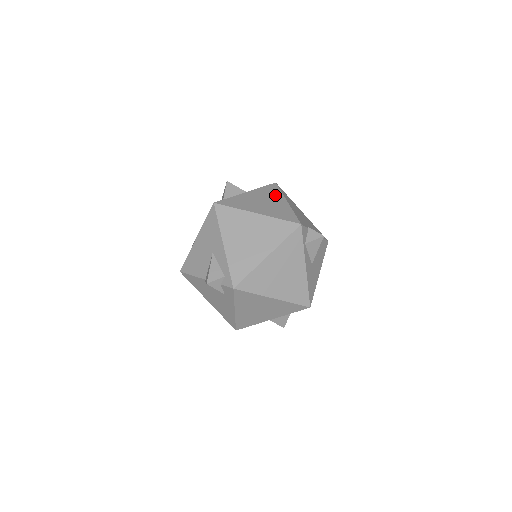
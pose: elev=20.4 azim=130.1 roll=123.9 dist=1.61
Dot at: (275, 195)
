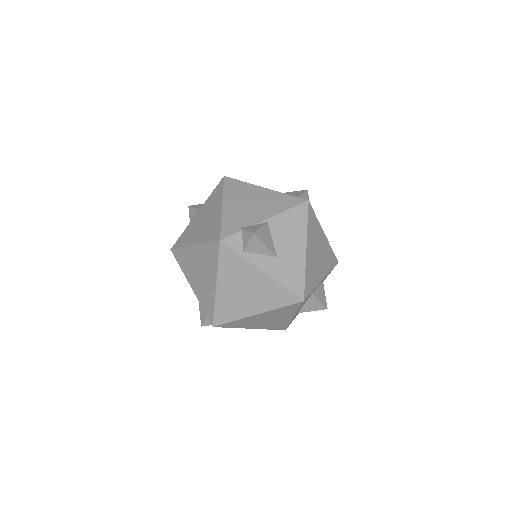
Dot at: (216, 201)
